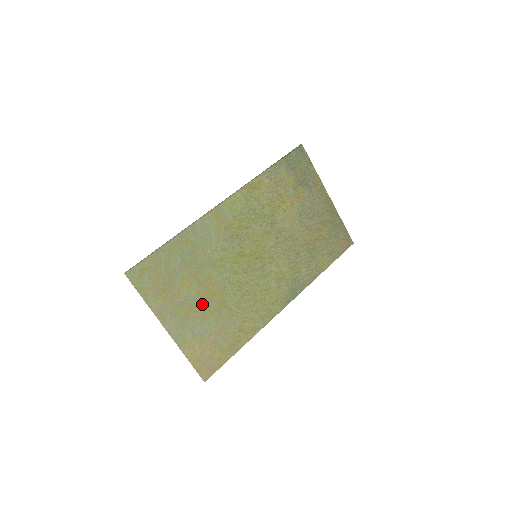
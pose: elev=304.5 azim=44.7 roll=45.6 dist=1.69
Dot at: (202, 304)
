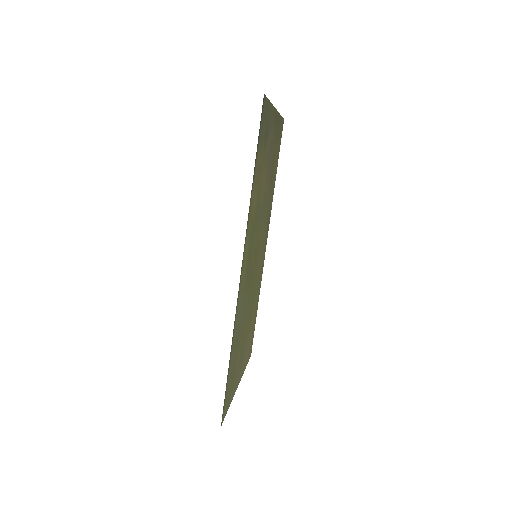
Dot at: (245, 340)
